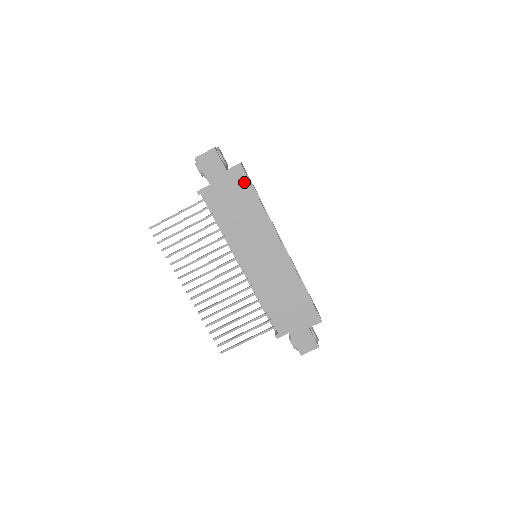
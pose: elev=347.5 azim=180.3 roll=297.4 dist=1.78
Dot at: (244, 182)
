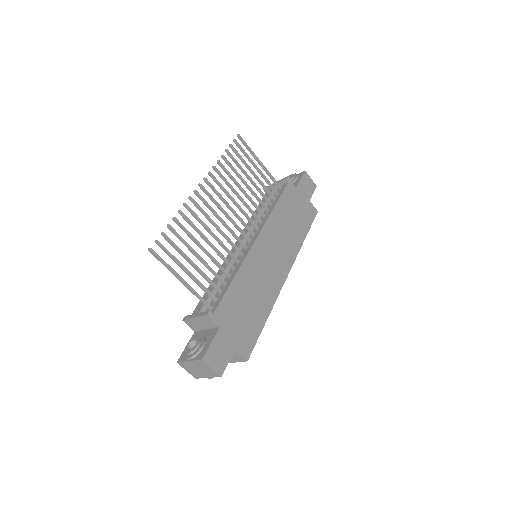
Dot at: (310, 219)
